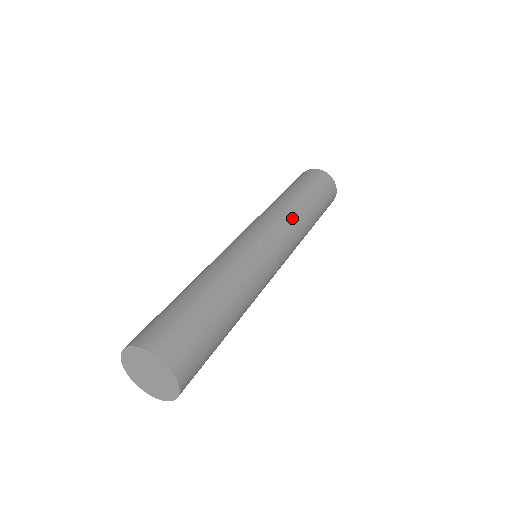
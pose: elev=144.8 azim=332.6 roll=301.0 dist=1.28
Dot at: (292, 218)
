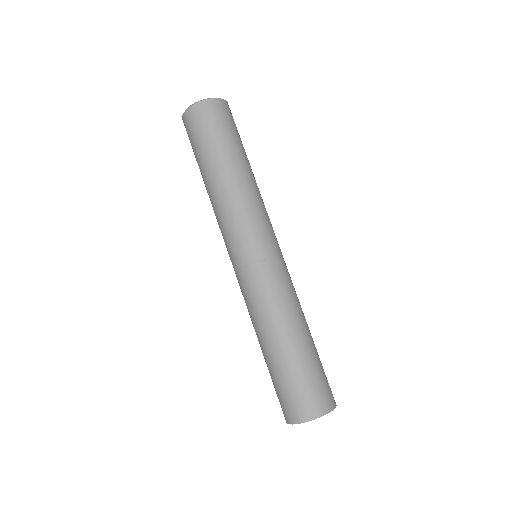
Dot at: (263, 202)
